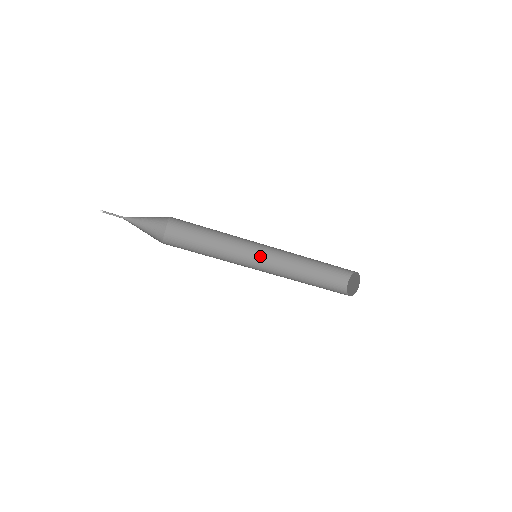
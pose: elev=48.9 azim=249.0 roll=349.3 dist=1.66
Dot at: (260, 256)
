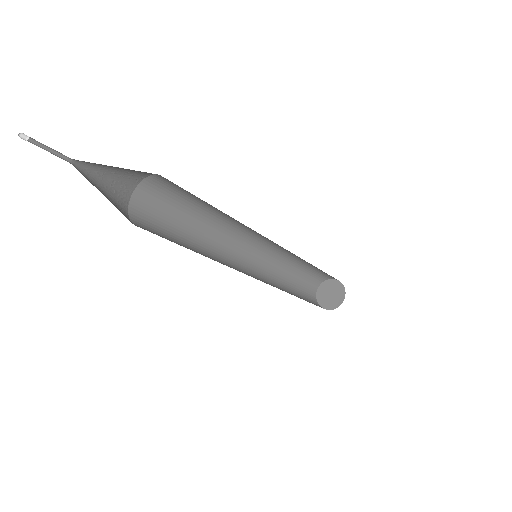
Dot at: (245, 264)
